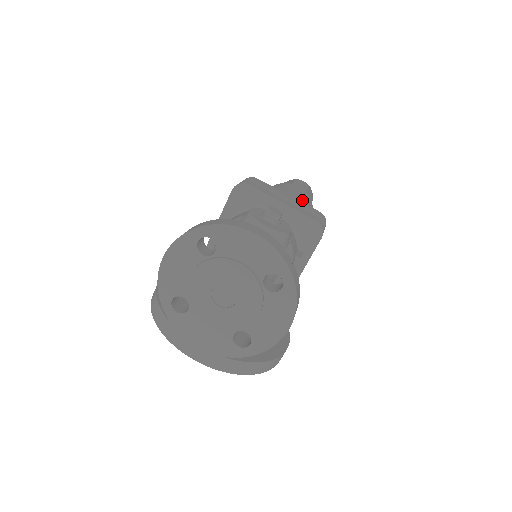
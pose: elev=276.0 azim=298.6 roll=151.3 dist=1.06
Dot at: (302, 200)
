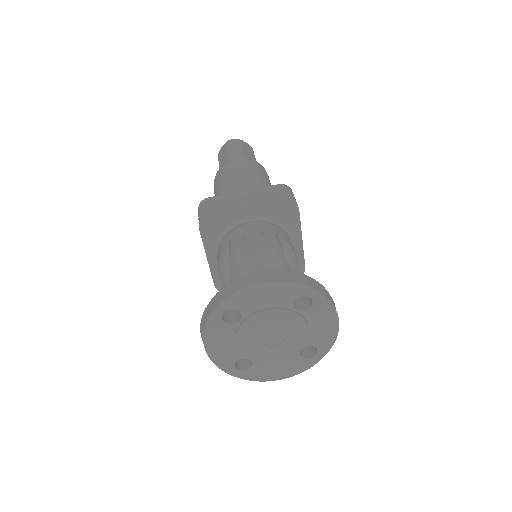
Dot at: (251, 173)
